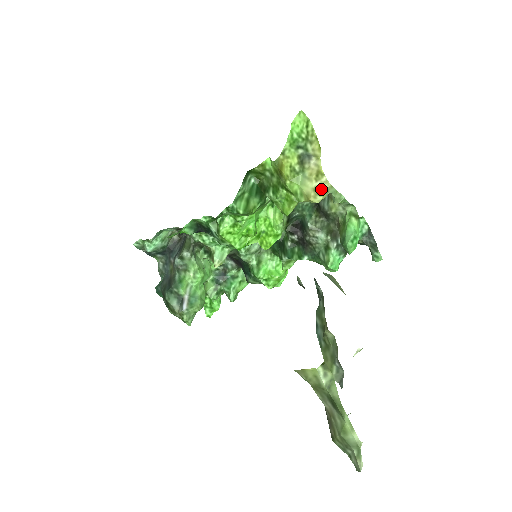
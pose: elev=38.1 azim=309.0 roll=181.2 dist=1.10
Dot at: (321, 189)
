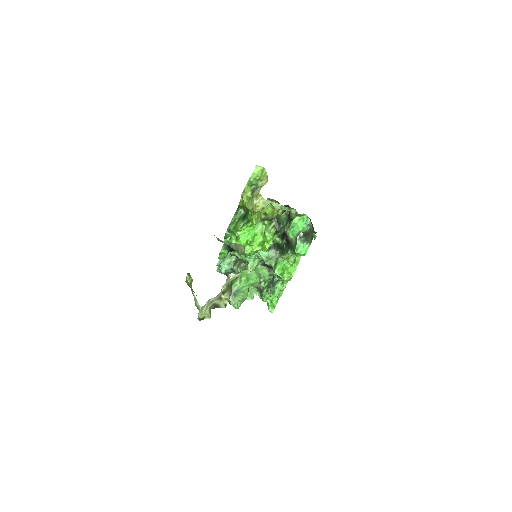
Dot at: (259, 203)
